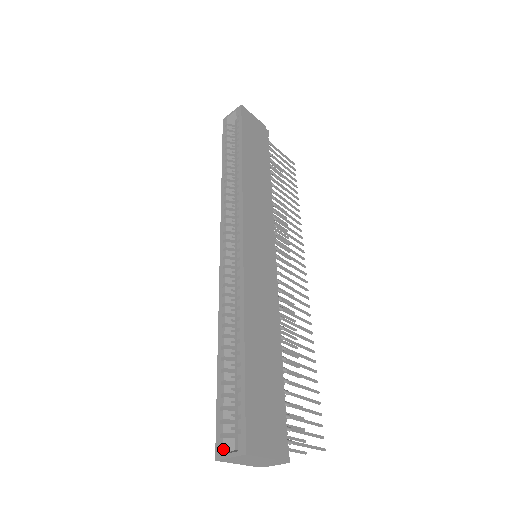
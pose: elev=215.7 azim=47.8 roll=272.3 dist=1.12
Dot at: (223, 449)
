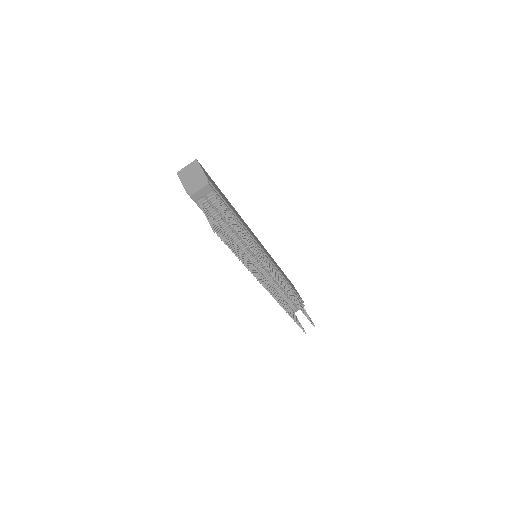
Dot at: occluded
